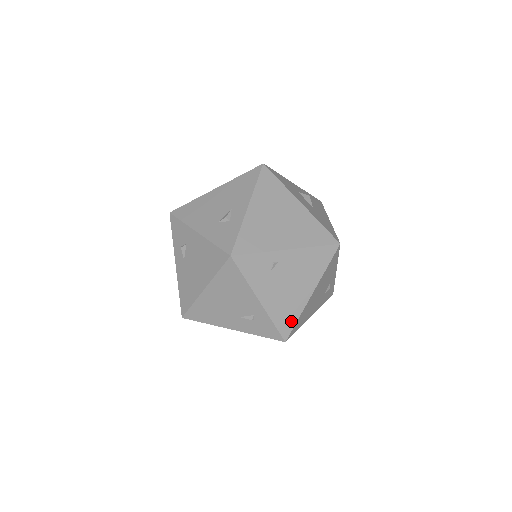
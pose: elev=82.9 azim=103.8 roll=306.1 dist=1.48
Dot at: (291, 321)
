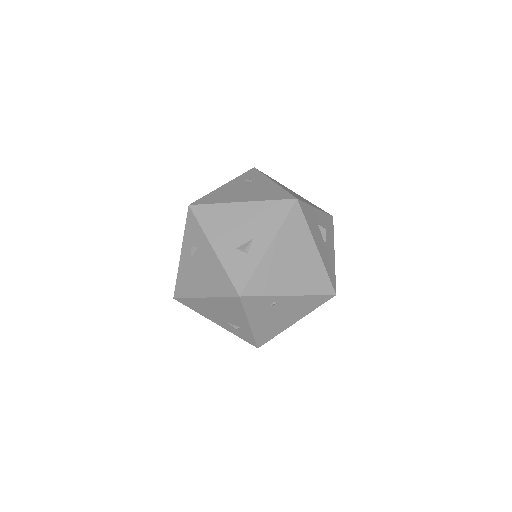
Dot at: (269, 337)
